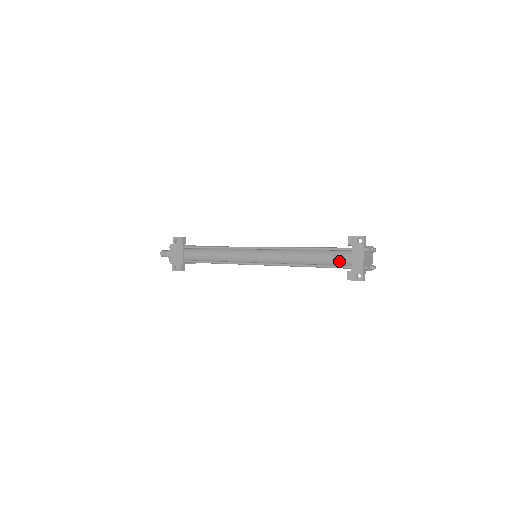
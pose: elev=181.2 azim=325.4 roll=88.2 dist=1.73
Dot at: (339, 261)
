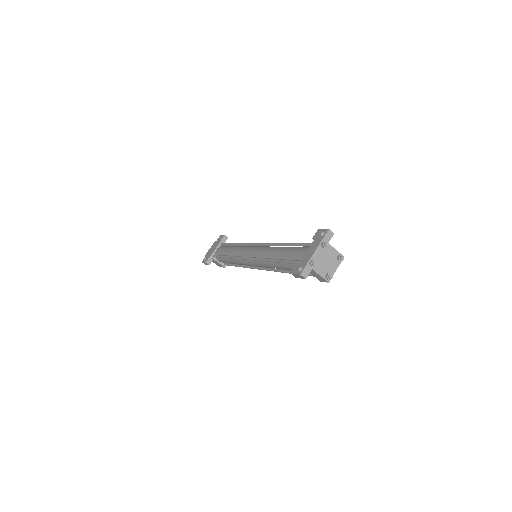
Dot at: (298, 255)
